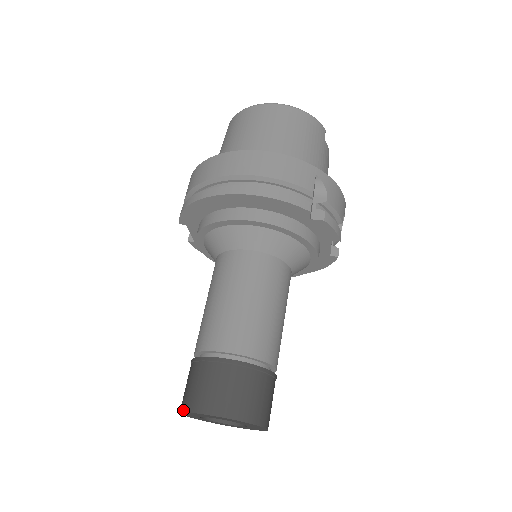
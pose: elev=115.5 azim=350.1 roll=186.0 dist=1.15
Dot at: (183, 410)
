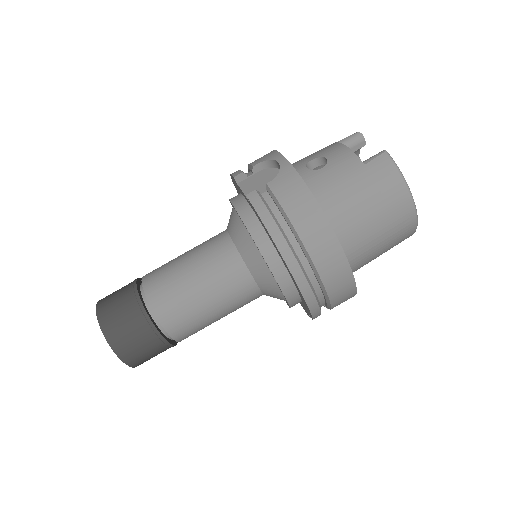
Dot at: (104, 331)
